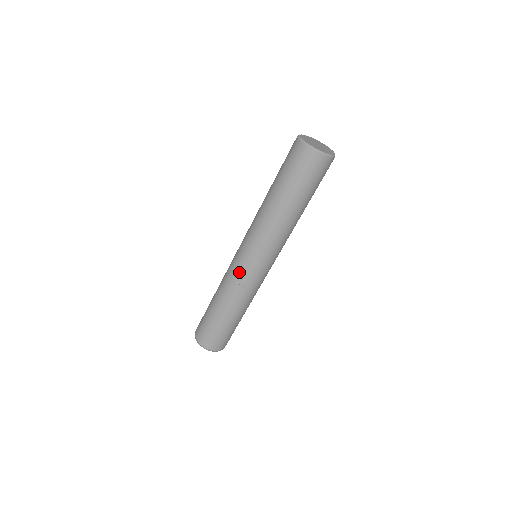
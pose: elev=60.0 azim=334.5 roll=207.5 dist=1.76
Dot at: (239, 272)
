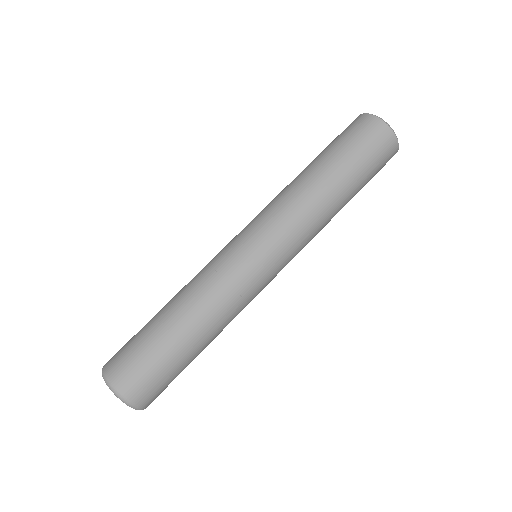
Dot at: (220, 252)
